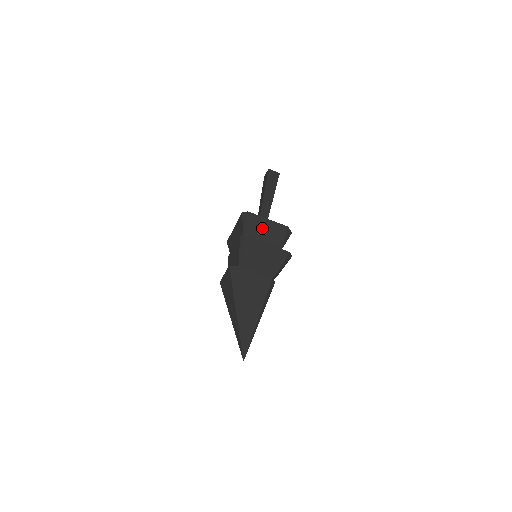
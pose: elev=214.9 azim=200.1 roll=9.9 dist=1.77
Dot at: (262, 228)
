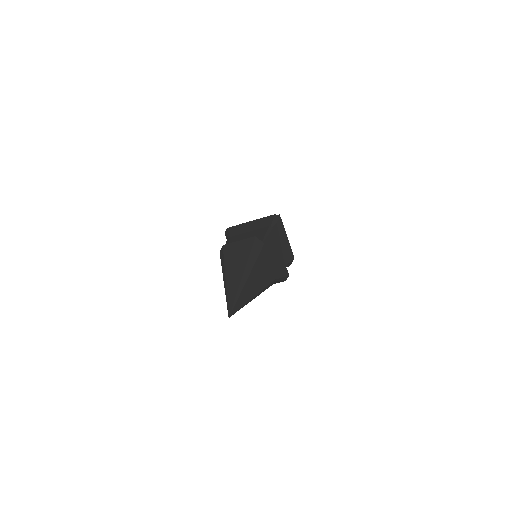
Dot at: (282, 239)
